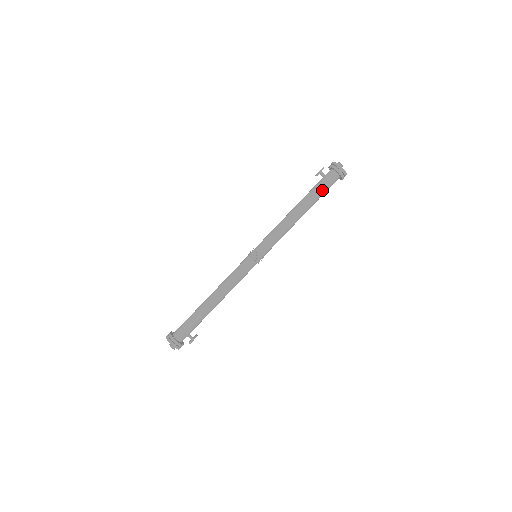
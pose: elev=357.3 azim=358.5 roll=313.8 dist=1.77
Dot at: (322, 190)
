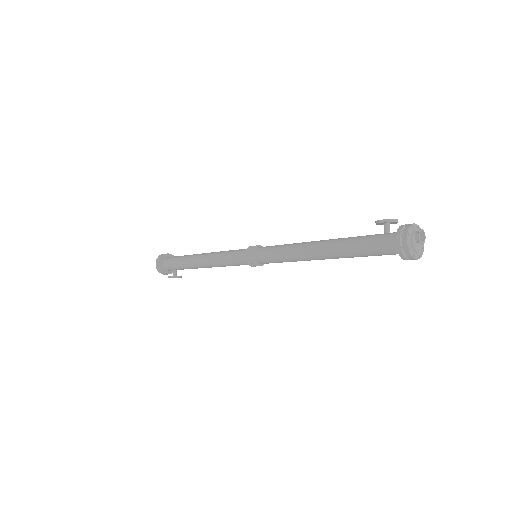
Dot at: (363, 249)
